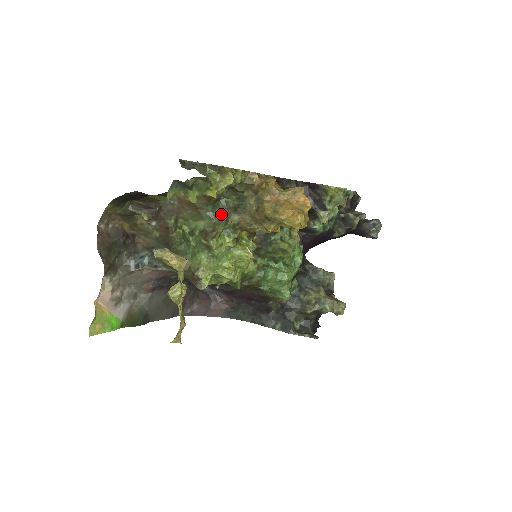
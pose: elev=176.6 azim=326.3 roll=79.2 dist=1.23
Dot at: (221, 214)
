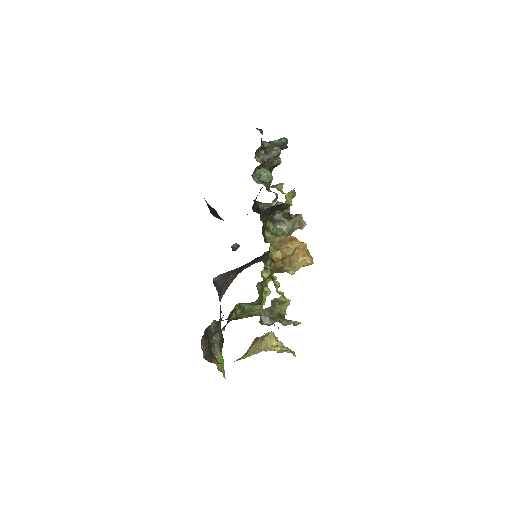
Dot at: (262, 291)
